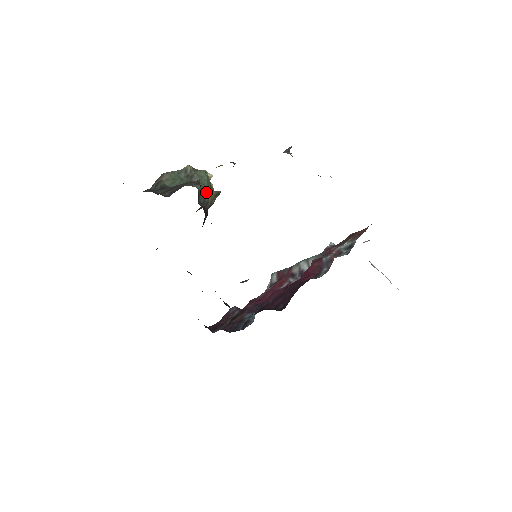
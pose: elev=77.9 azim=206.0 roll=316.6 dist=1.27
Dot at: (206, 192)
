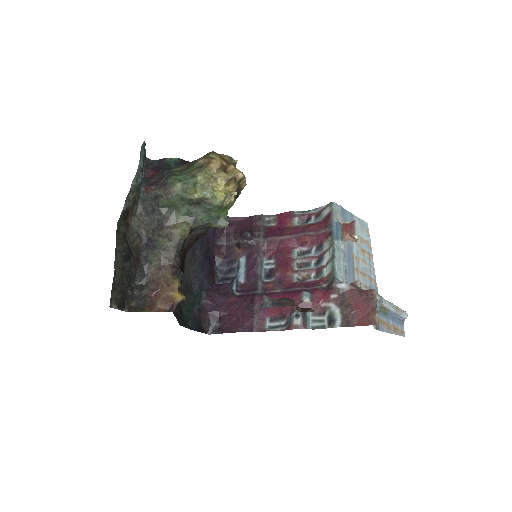
Dot at: (207, 224)
